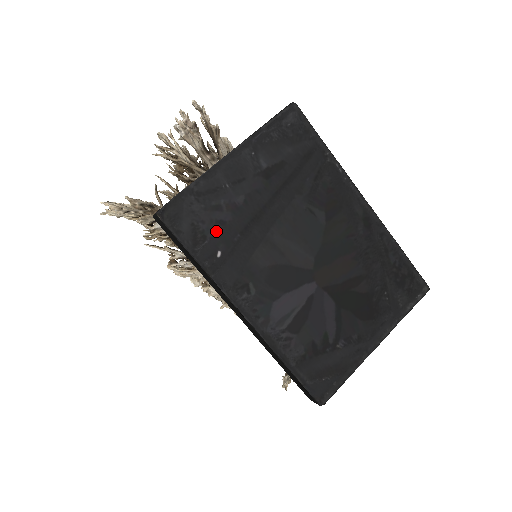
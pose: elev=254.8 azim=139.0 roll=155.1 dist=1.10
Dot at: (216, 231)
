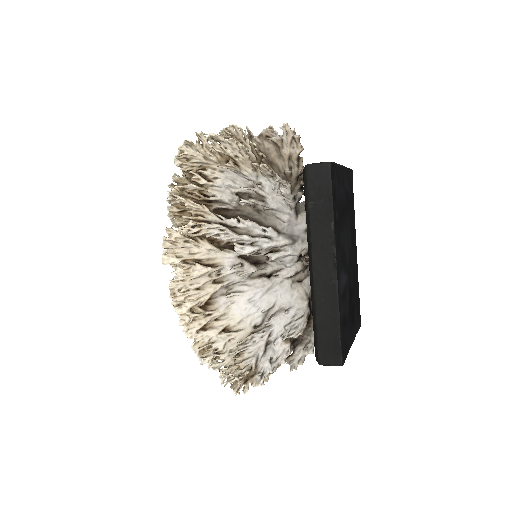
Dot at: (337, 201)
